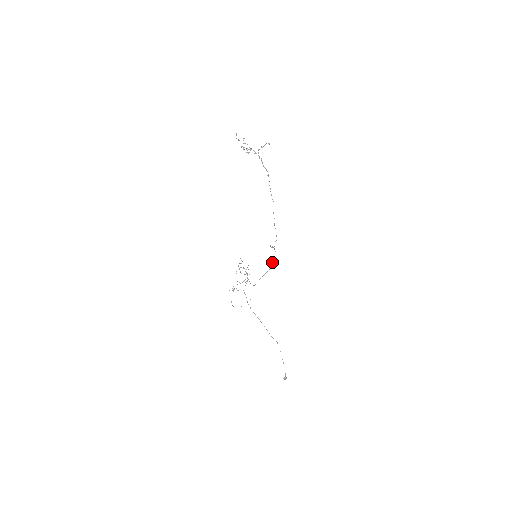
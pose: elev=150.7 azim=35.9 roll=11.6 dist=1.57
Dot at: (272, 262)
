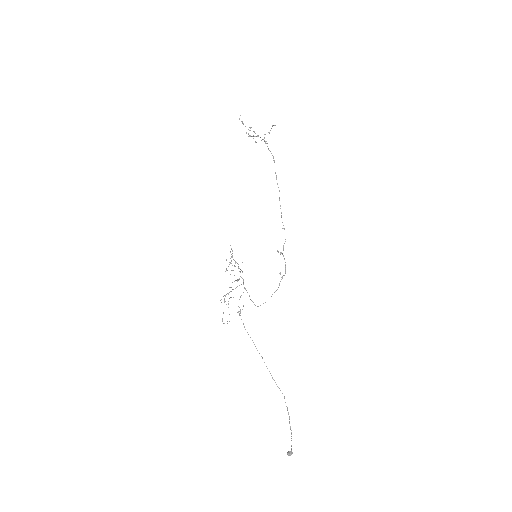
Dot at: (282, 277)
